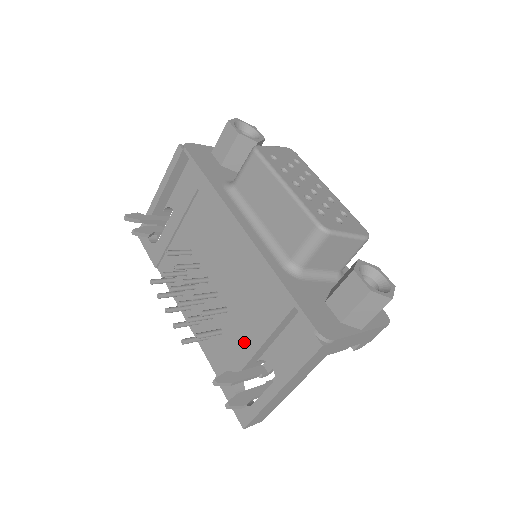
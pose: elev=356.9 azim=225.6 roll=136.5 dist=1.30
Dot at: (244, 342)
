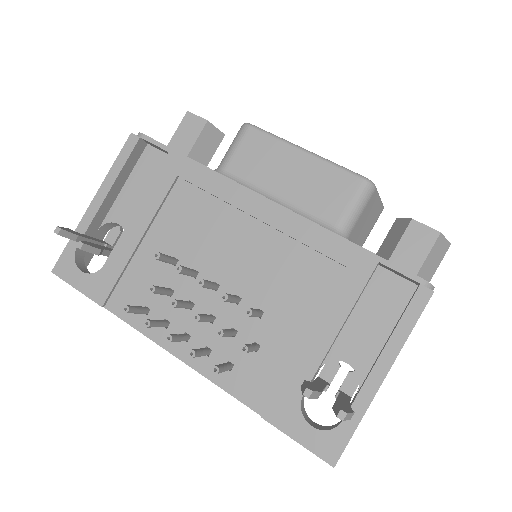
Dot at: (306, 341)
